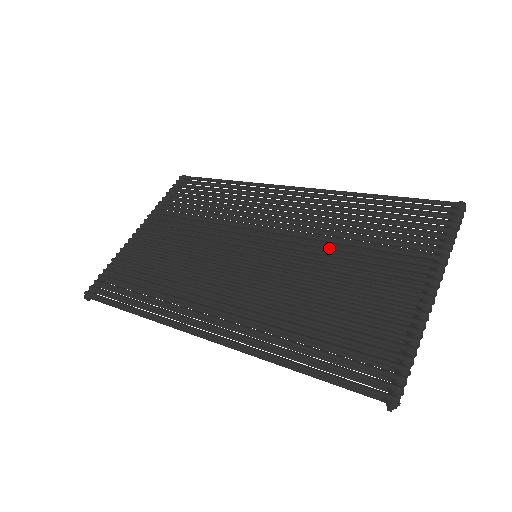
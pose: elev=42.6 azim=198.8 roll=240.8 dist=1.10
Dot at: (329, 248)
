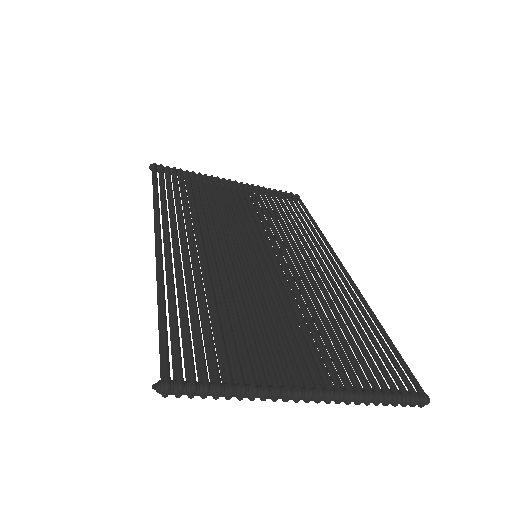
Dot at: (299, 301)
